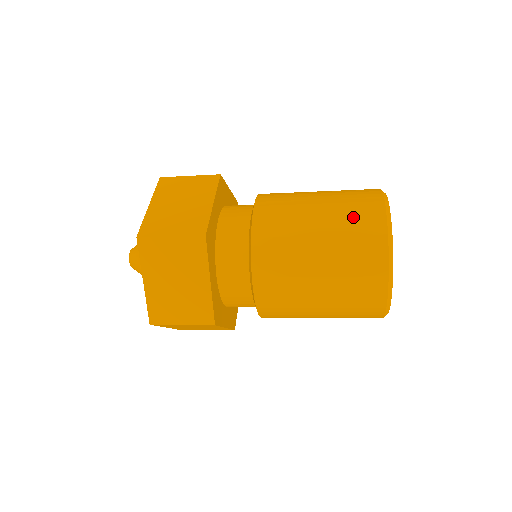
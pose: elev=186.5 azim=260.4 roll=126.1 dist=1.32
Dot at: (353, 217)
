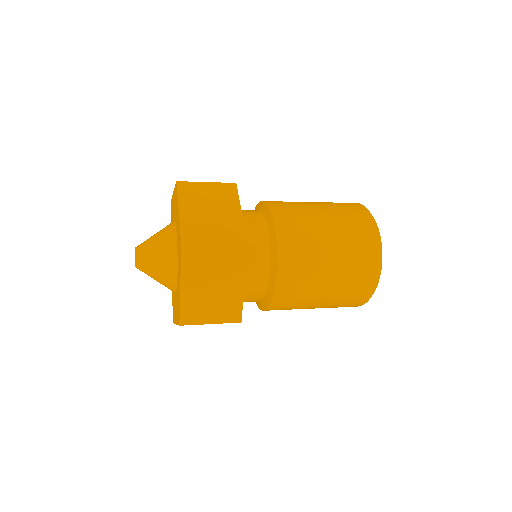
Dot at: (354, 230)
